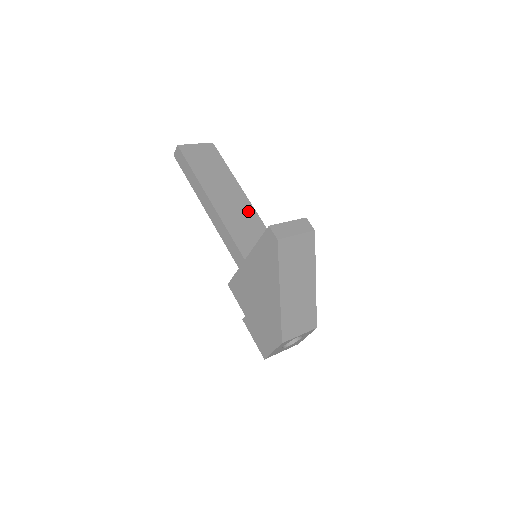
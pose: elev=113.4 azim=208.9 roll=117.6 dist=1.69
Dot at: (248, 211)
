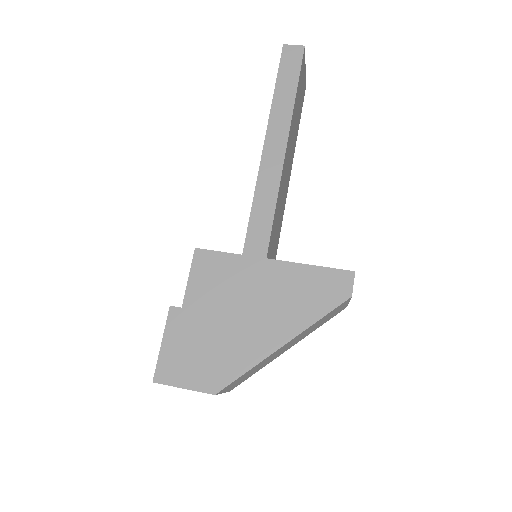
Dot at: occluded
